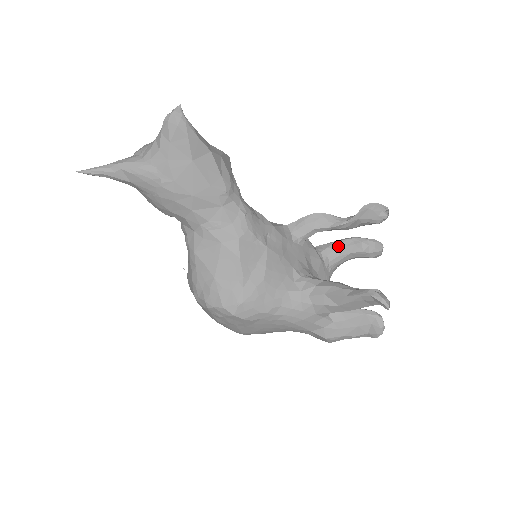
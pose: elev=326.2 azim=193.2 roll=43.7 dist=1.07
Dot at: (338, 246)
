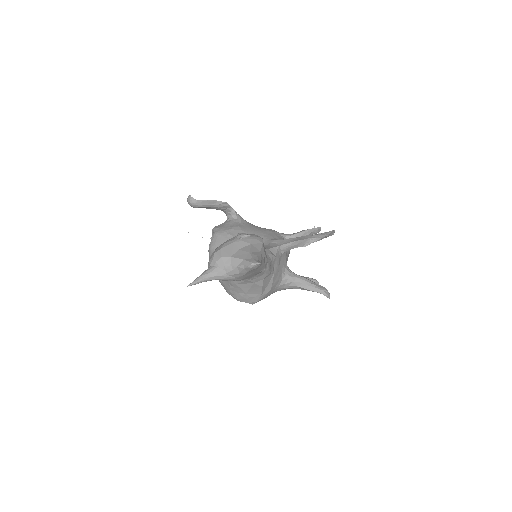
Dot at: occluded
